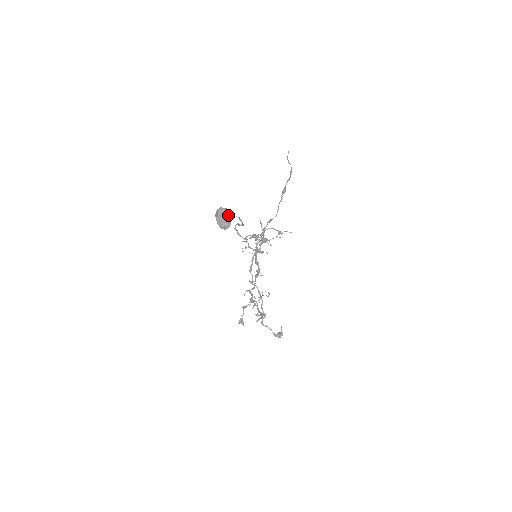
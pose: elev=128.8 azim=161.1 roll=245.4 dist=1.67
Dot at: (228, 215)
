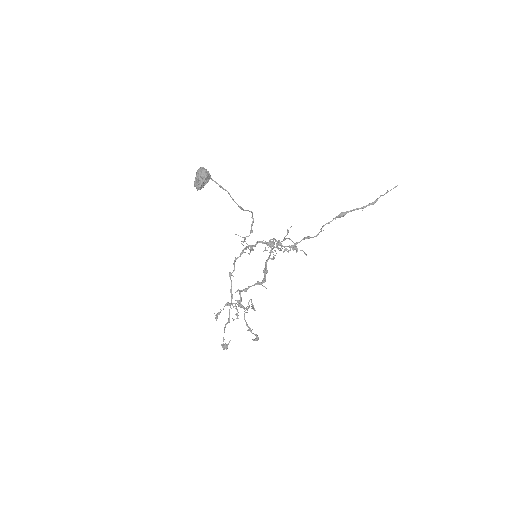
Dot at: (201, 175)
